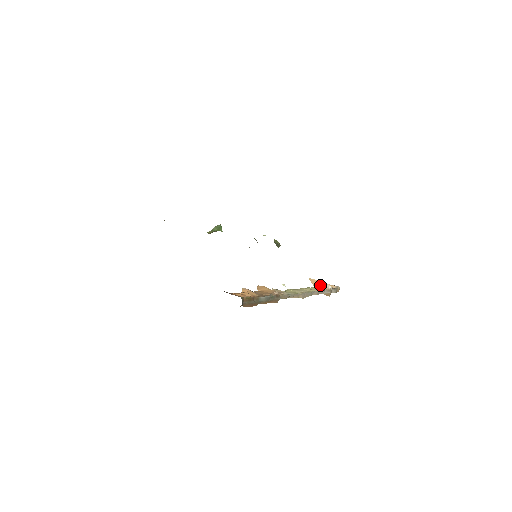
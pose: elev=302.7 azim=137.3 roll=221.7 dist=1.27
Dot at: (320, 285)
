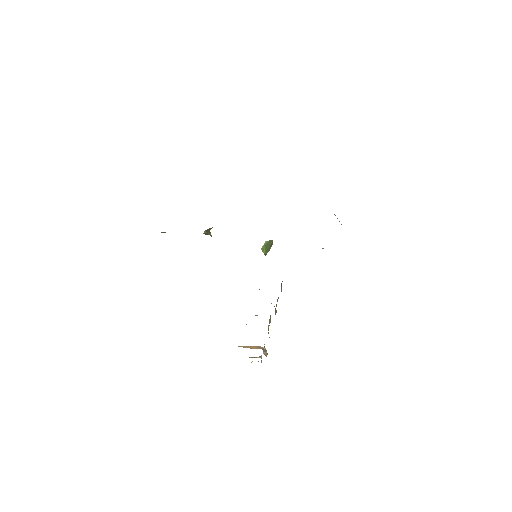
Dot at: (255, 347)
